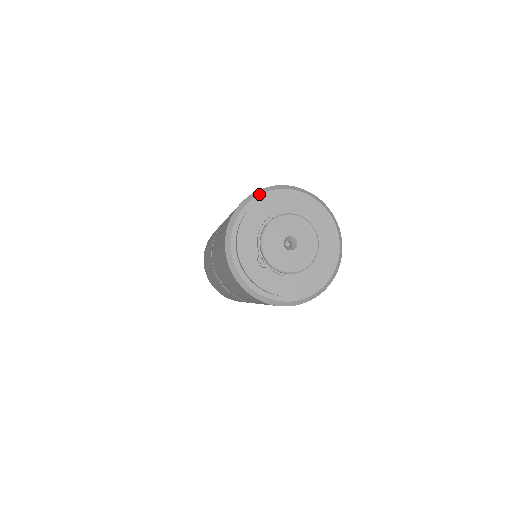
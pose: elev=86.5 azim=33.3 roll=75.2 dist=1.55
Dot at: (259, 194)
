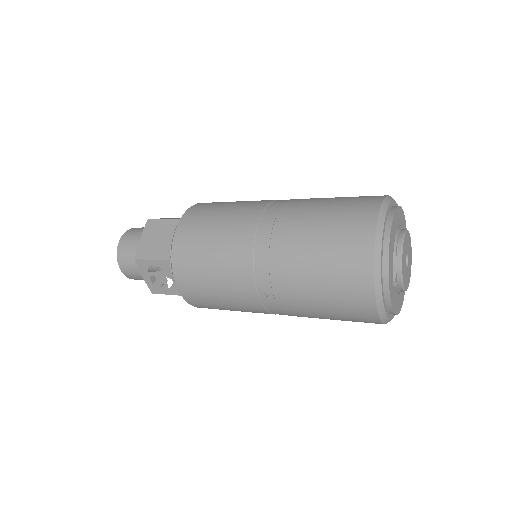
Dot at: (388, 206)
